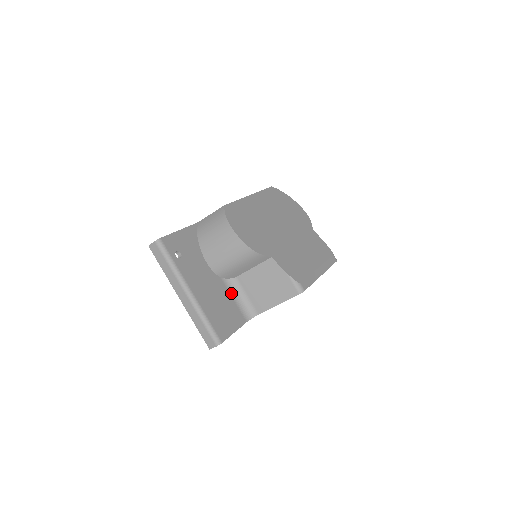
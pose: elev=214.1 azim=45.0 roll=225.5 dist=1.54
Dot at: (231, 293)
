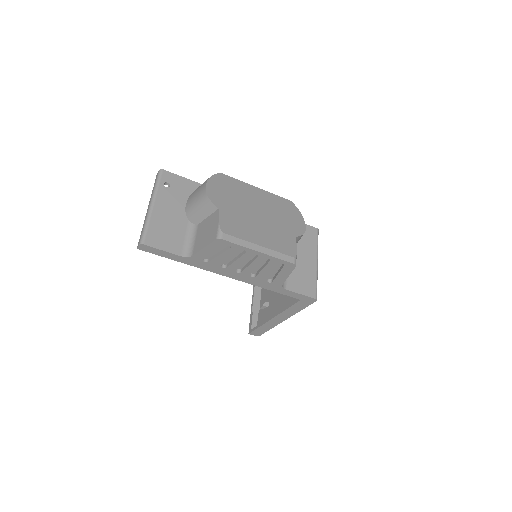
Dot at: (187, 233)
